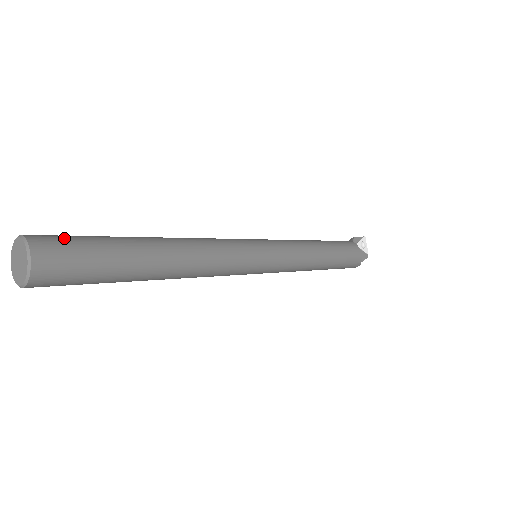
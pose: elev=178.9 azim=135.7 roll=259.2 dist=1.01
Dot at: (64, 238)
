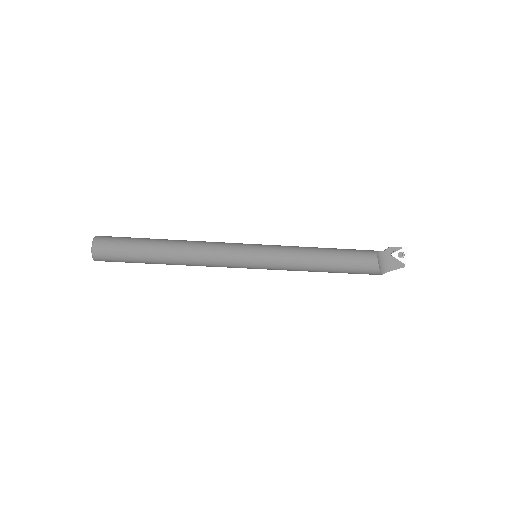
Dot at: (112, 240)
